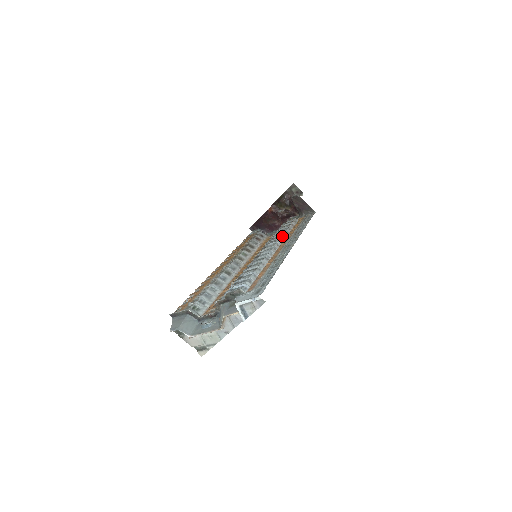
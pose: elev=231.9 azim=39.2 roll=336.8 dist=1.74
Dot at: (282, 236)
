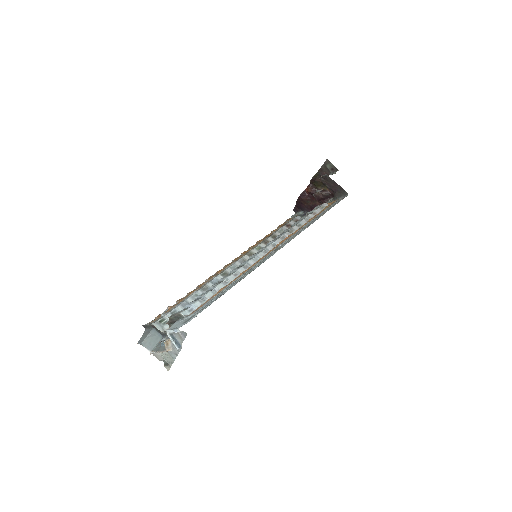
Dot at: (287, 232)
